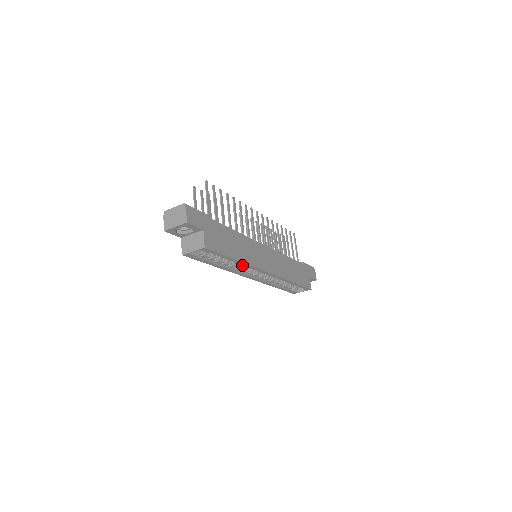
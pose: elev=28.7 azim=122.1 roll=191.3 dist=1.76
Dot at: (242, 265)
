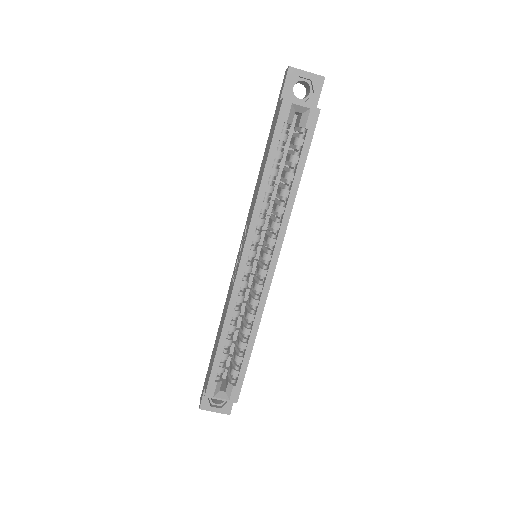
Dot at: (261, 227)
